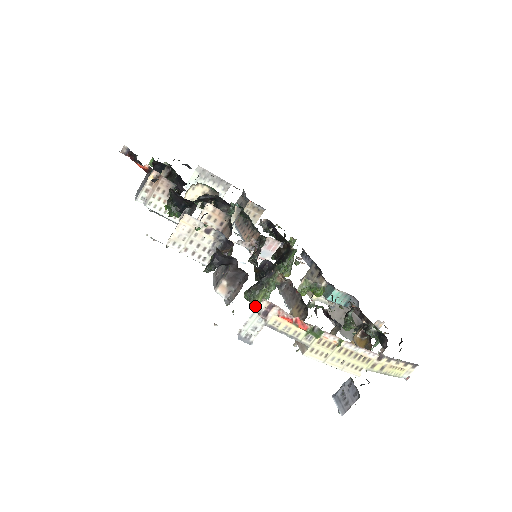
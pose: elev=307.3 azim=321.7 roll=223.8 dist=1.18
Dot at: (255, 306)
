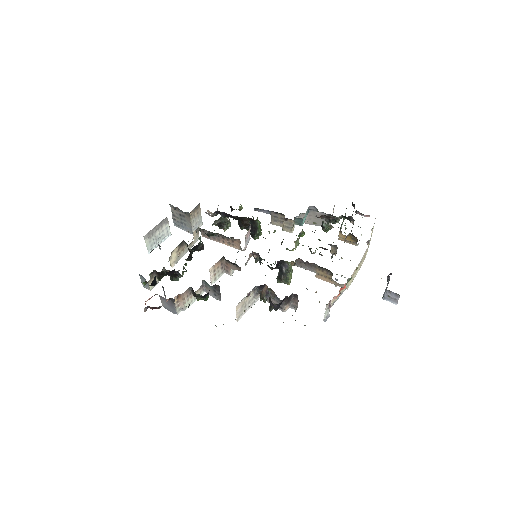
Dot at: occluded
